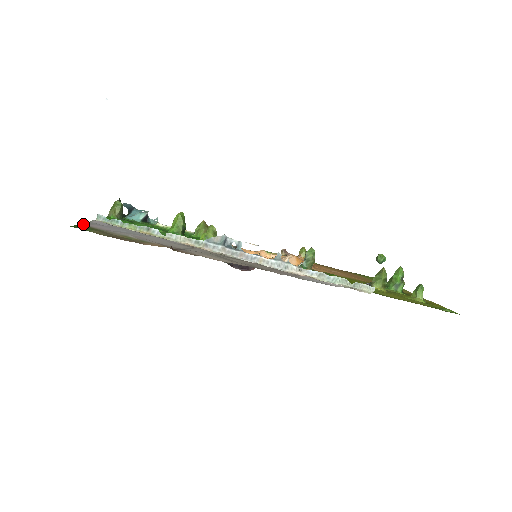
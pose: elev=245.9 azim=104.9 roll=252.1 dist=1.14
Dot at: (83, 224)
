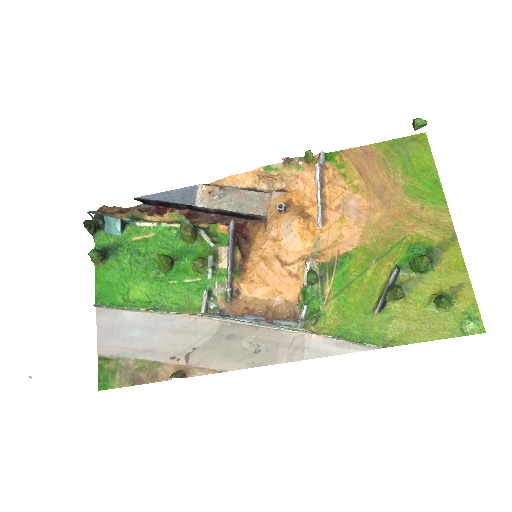
Dot at: (99, 353)
